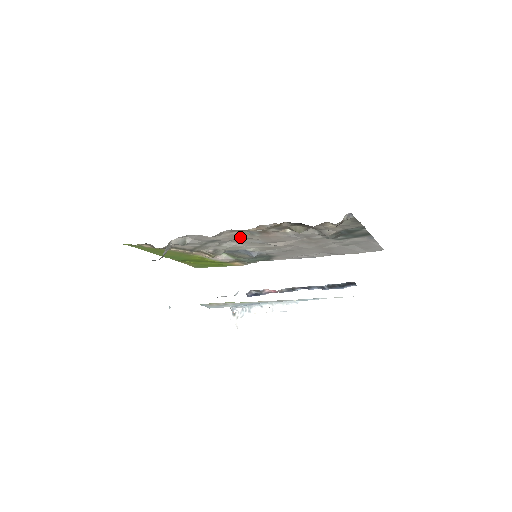
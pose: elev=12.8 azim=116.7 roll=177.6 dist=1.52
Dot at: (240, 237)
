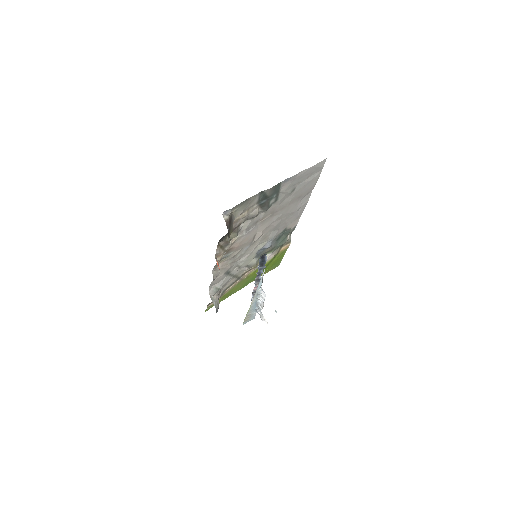
Dot at: (230, 261)
